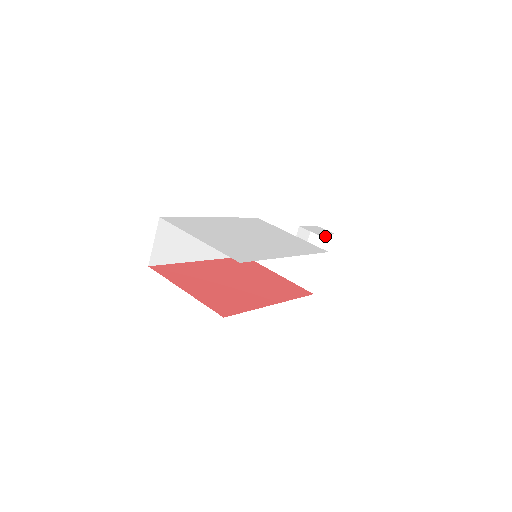
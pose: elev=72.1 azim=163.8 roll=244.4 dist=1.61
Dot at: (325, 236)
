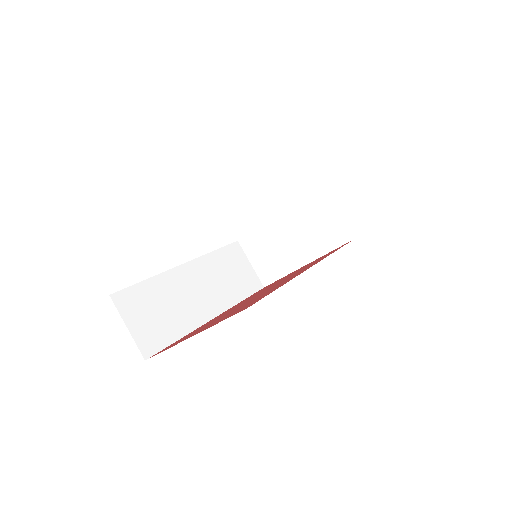
Dot at: occluded
